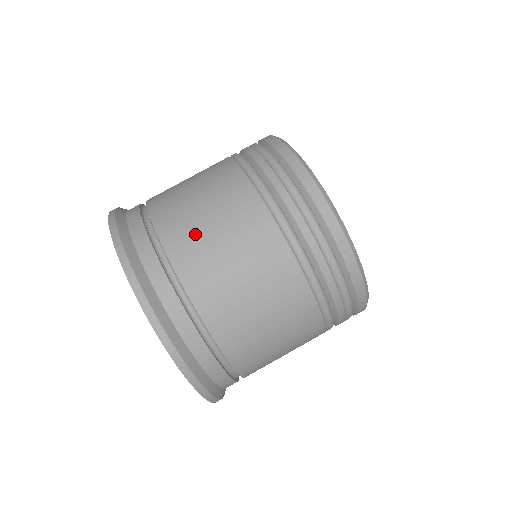
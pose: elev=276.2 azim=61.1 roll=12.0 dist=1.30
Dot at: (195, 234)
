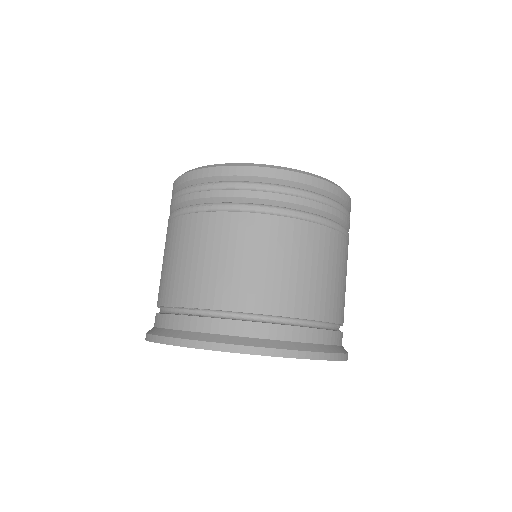
Dot at: (235, 280)
